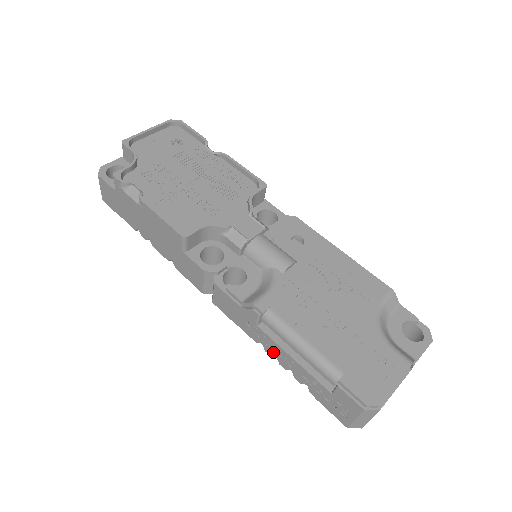
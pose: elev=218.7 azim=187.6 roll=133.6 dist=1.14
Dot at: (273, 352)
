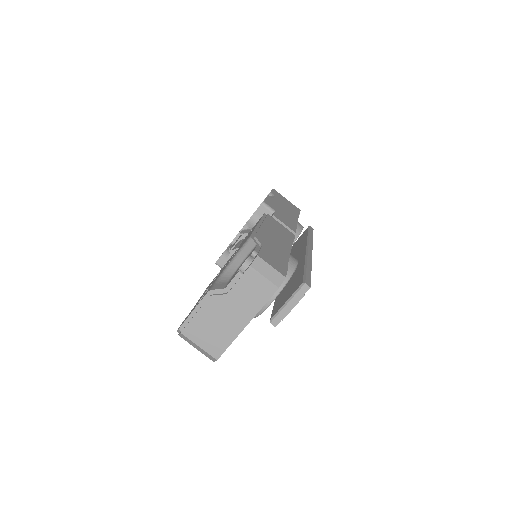
Dot at: occluded
